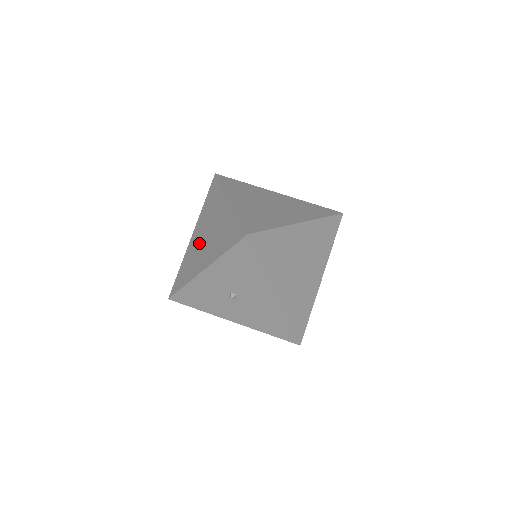
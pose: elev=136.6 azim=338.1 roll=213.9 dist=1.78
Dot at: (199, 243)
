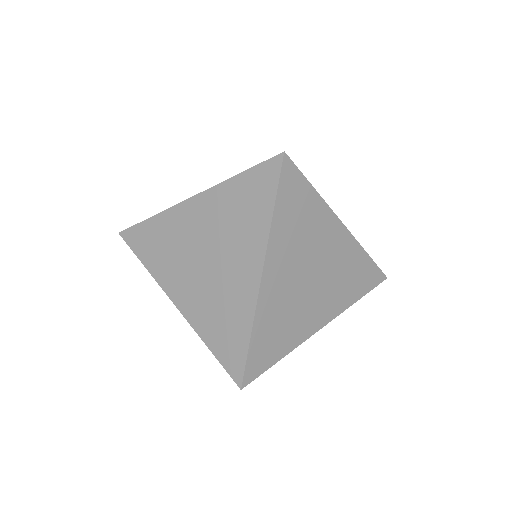
Dot at: (191, 245)
